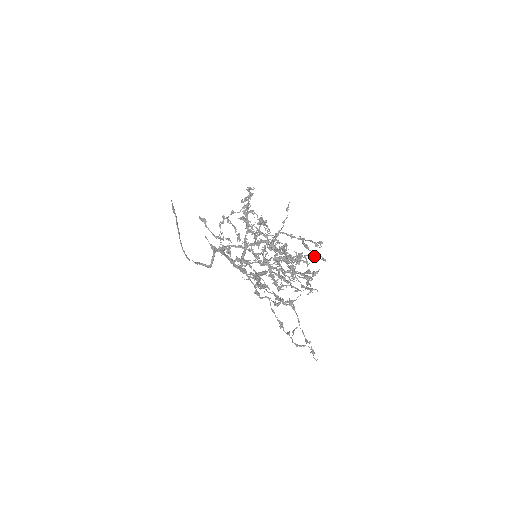
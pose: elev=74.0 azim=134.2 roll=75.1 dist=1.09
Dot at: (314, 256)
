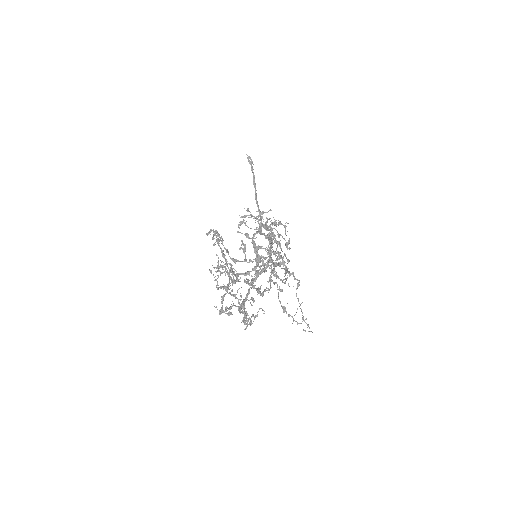
Dot at: (274, 266)
